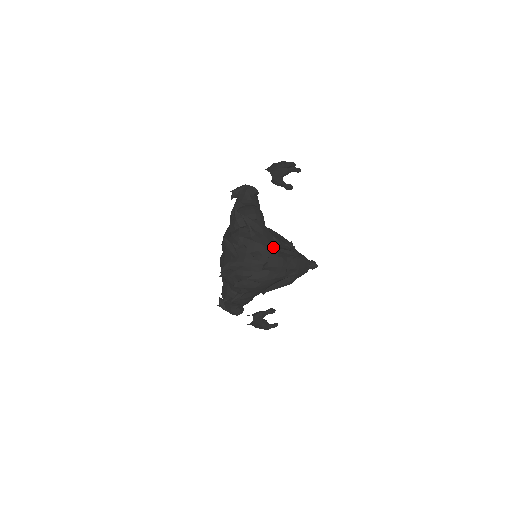
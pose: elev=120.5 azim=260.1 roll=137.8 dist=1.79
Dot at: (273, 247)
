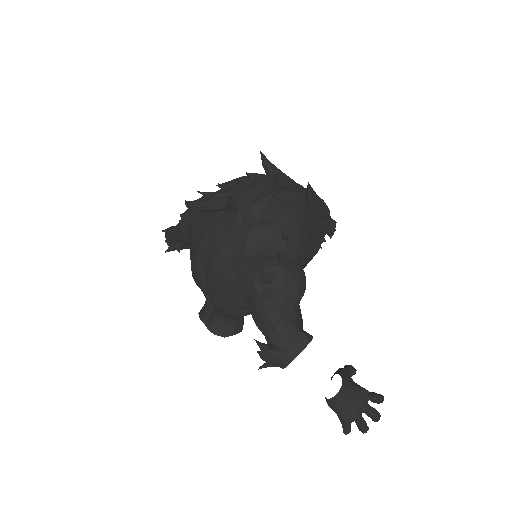
Dot at: (267, 159)
